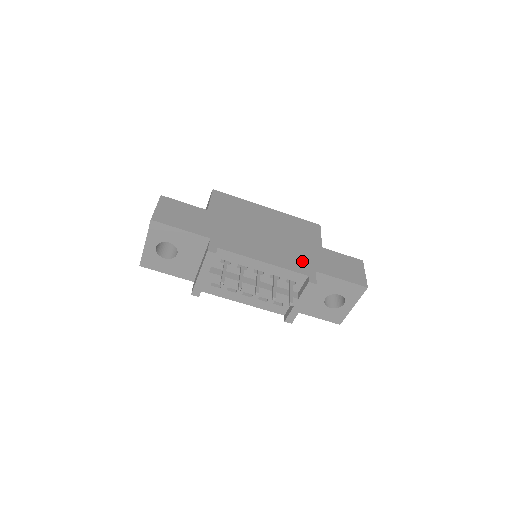
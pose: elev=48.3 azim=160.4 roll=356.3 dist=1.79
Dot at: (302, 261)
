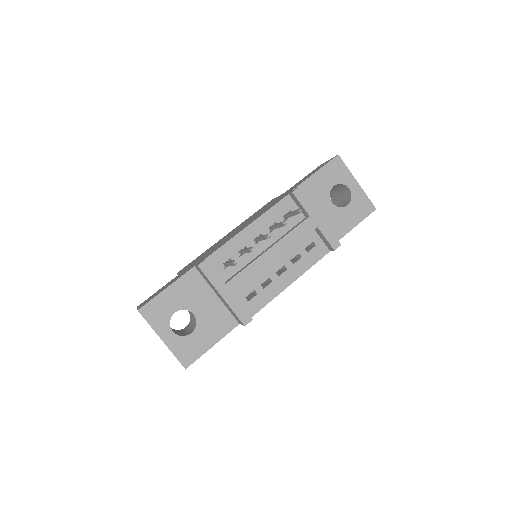
Dot at: occluded
